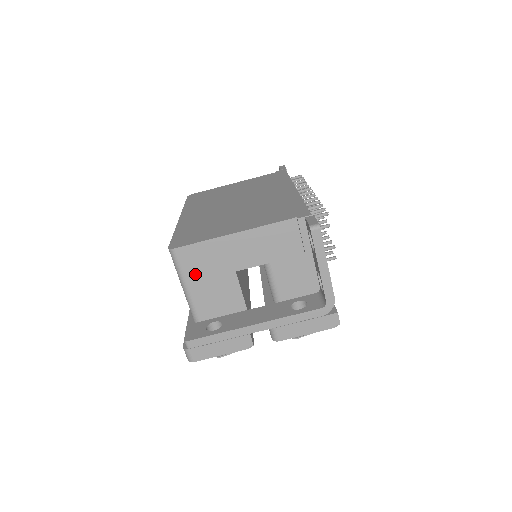
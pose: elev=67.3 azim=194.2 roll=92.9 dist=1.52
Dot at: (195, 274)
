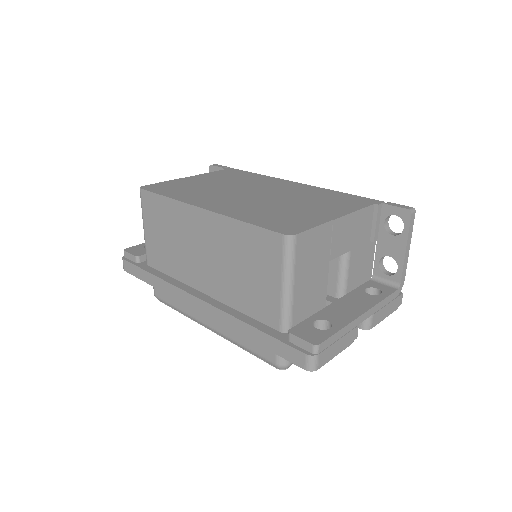
Dot at: (303, 266)
